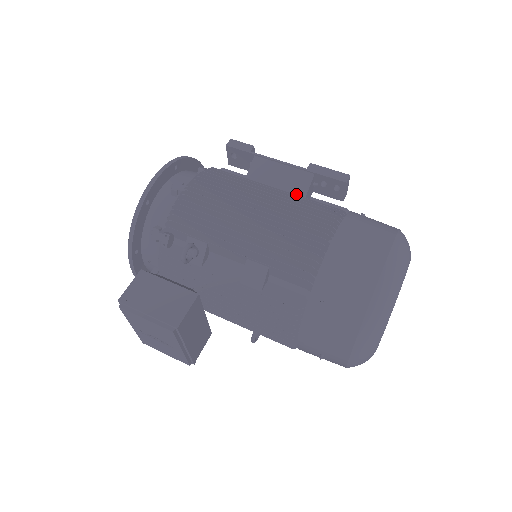
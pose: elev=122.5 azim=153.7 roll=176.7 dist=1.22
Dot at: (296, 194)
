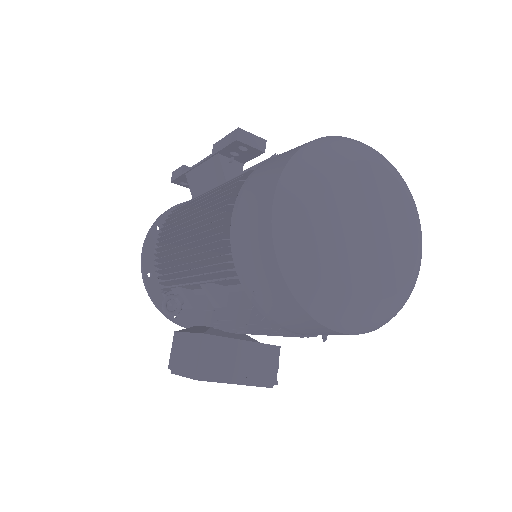
Dot at: (220, 184)
